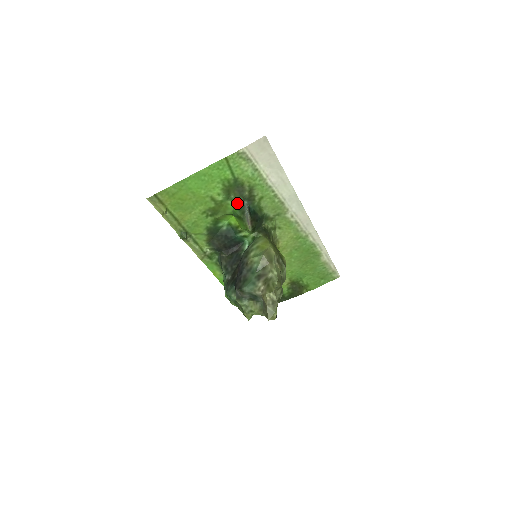
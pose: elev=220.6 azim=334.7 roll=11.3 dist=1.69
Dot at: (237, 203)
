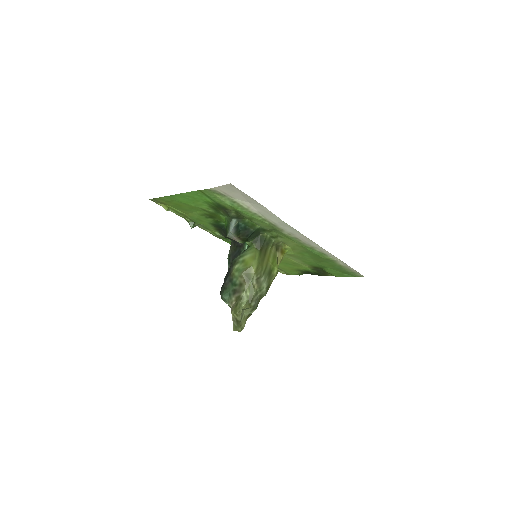
Dot at: (226, 219)
